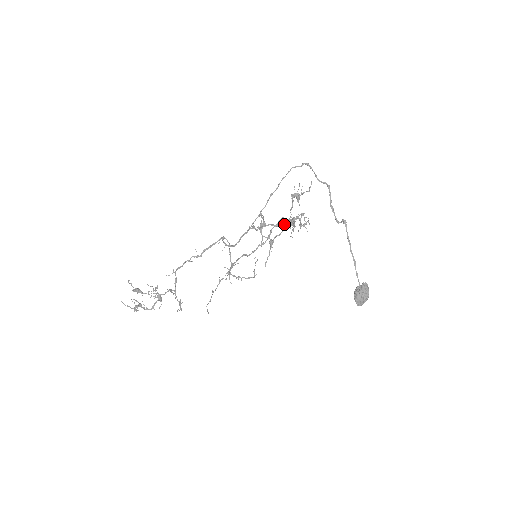
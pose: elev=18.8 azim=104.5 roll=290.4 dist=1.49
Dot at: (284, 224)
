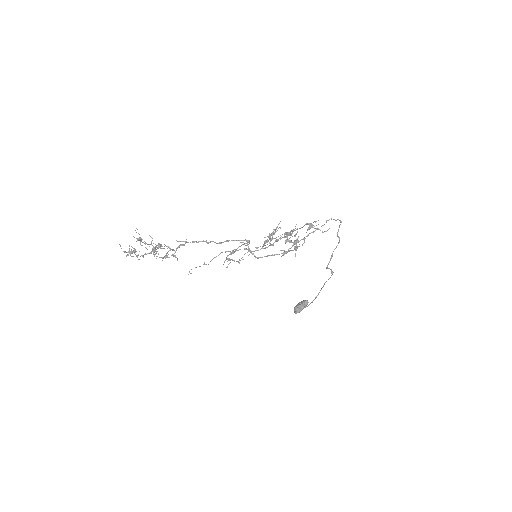
Dot at: (289, 242)
